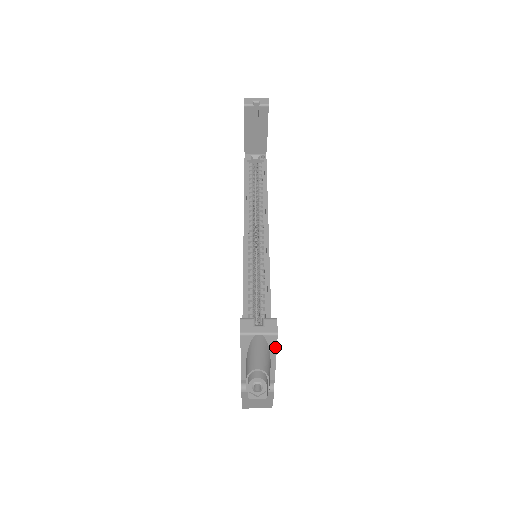
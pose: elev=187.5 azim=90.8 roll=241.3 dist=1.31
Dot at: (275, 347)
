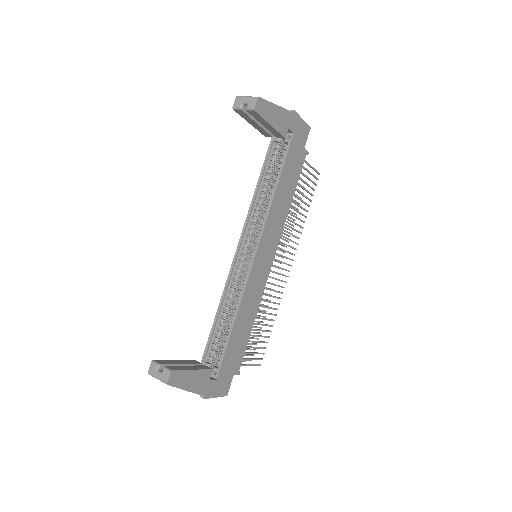
Dot at: occluded
